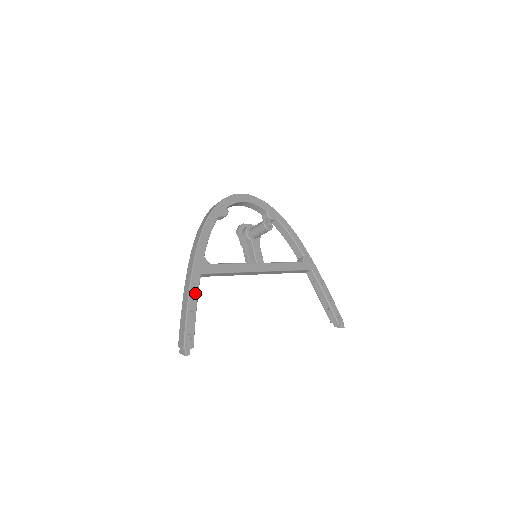
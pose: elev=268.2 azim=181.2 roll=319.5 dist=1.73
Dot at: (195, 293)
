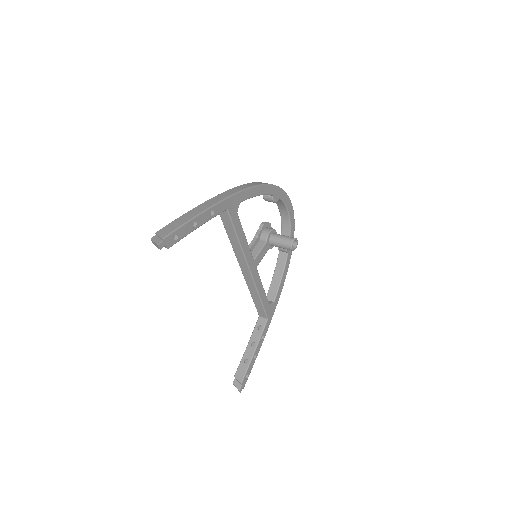
Dot at: (210, 215)
